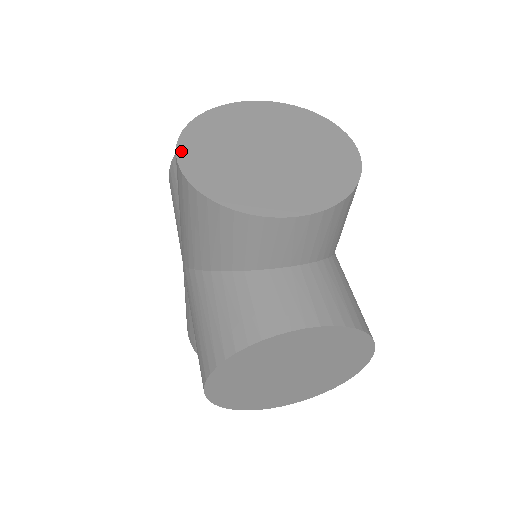
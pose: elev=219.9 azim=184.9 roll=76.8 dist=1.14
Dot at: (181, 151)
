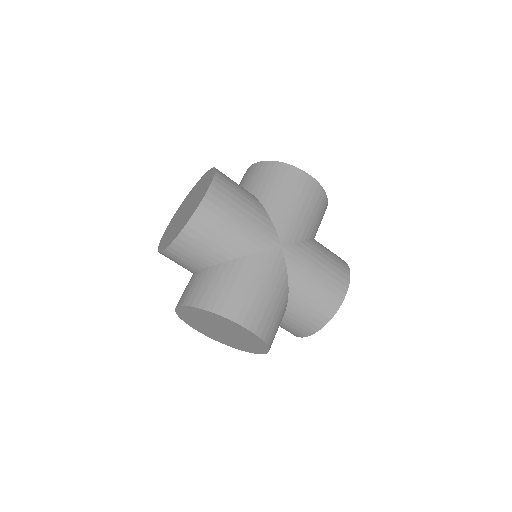
Dot at: (173, 217)
